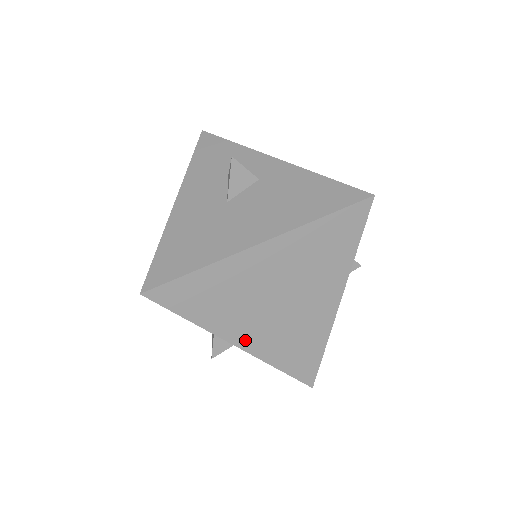
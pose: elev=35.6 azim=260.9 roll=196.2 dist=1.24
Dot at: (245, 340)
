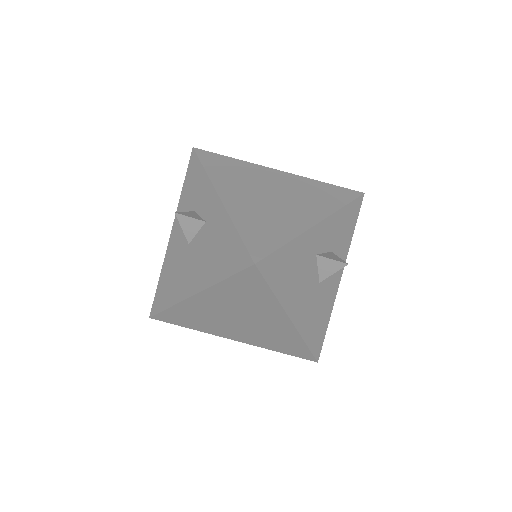
Dot at: (236, 337)
